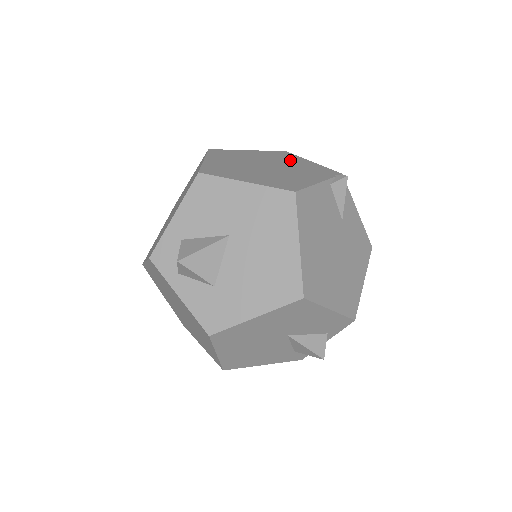
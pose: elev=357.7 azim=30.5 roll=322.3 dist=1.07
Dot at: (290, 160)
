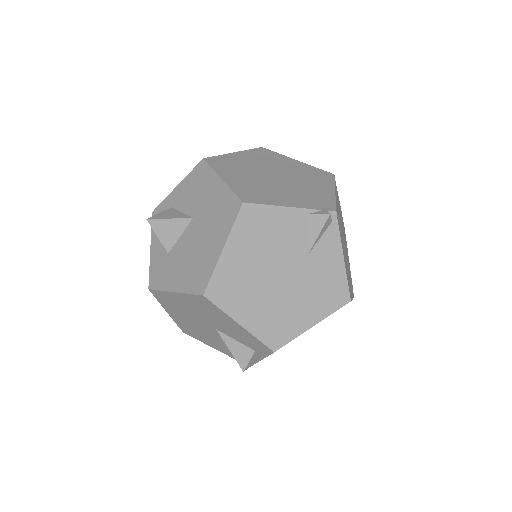
Dot at: (315, 181)
